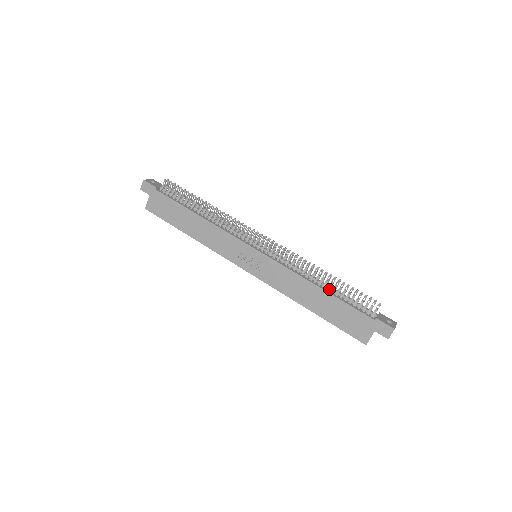
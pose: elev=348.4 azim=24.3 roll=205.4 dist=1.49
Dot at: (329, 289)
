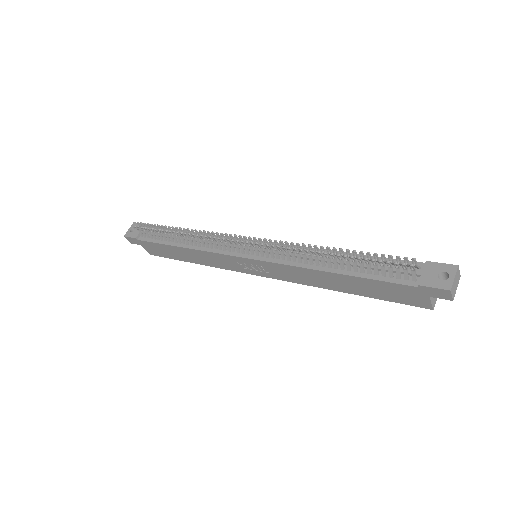
Dot at: (343, 267)
